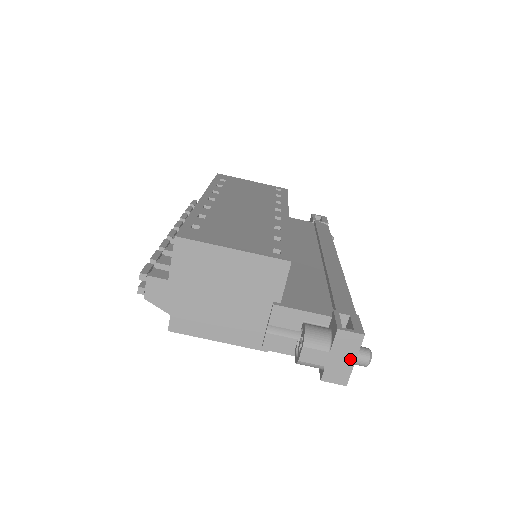
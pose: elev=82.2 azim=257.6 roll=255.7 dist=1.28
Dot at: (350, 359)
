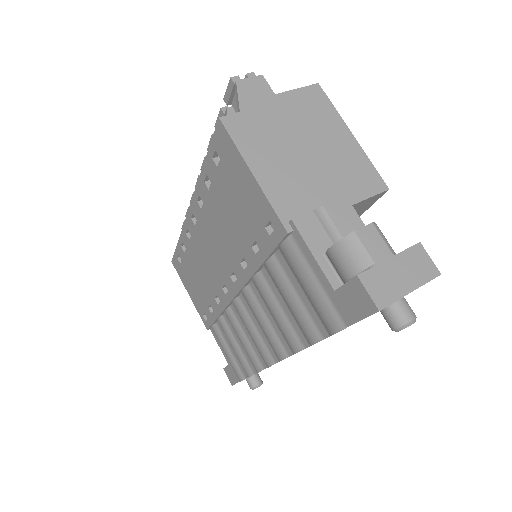
Dot at: (408, 284)
